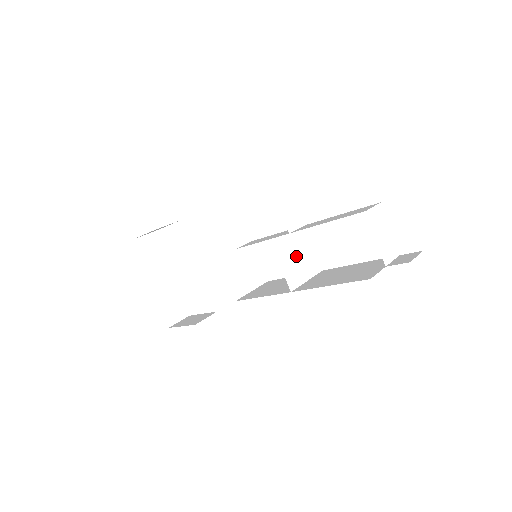
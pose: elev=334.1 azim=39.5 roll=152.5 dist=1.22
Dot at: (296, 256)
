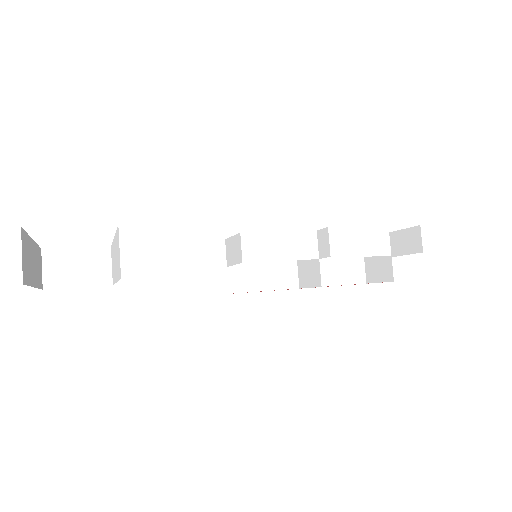
Dot at: (309, 263)
